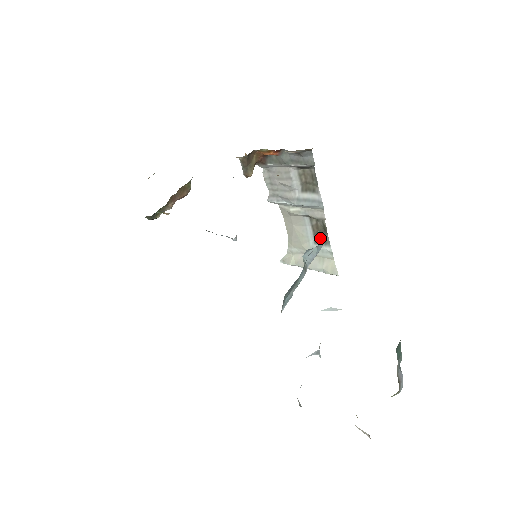
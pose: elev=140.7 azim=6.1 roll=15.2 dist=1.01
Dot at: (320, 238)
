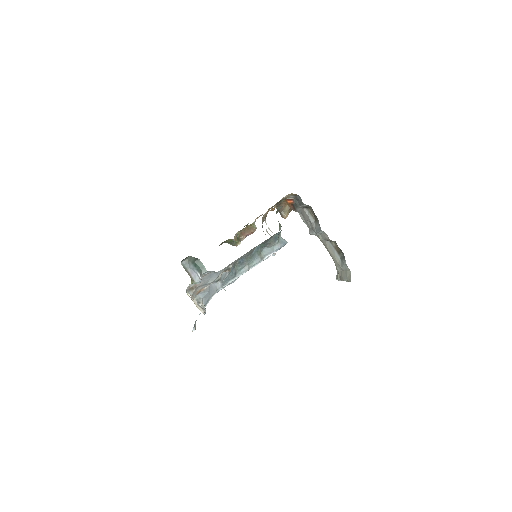
Dot at: (279, 242)
